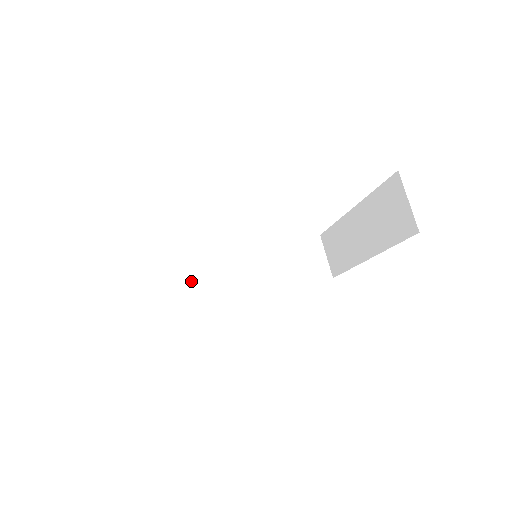
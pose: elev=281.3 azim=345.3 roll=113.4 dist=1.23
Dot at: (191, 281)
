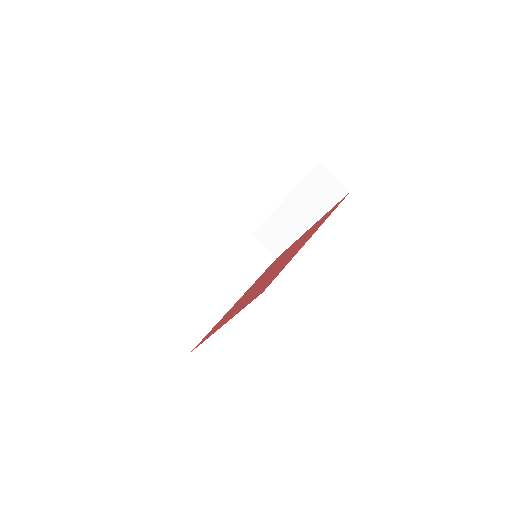
Dot at: (199, 307)
